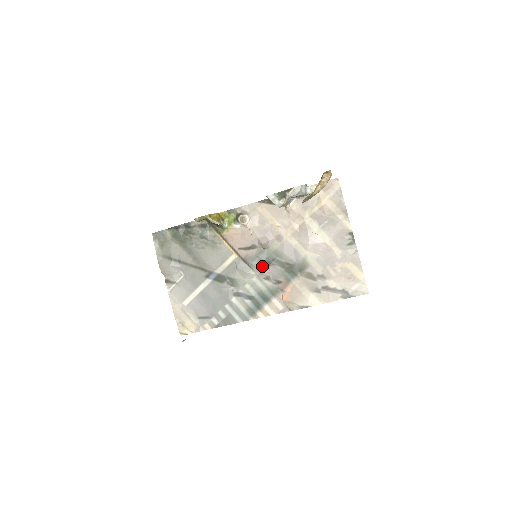
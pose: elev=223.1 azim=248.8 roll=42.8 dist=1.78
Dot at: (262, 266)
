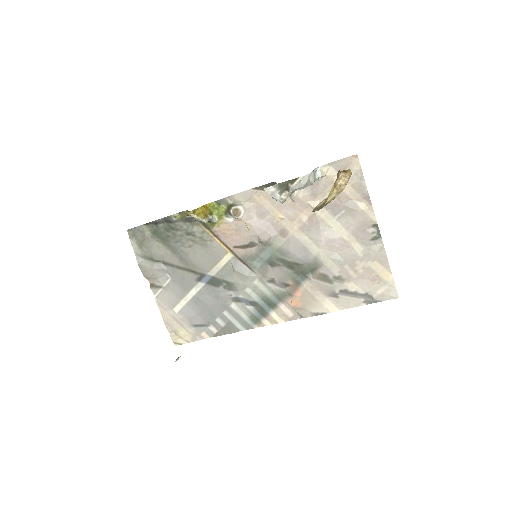
Dot at: (264, 267)
